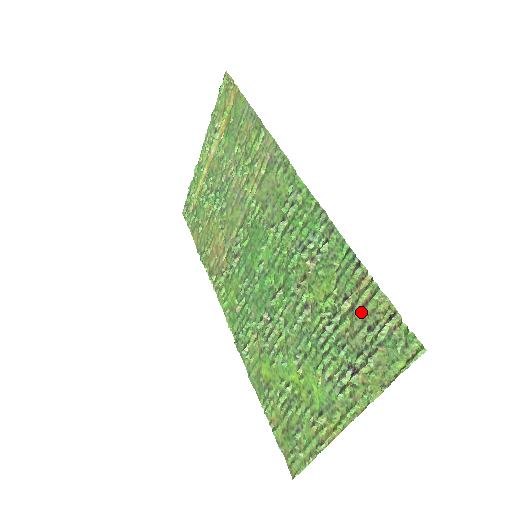
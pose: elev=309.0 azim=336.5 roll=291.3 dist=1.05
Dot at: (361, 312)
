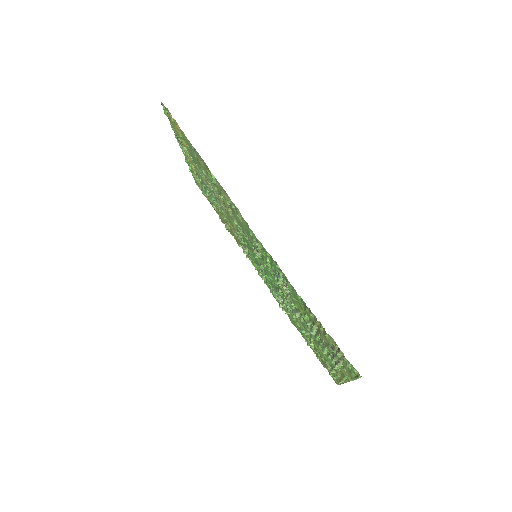
Dot at: (324, 336)
